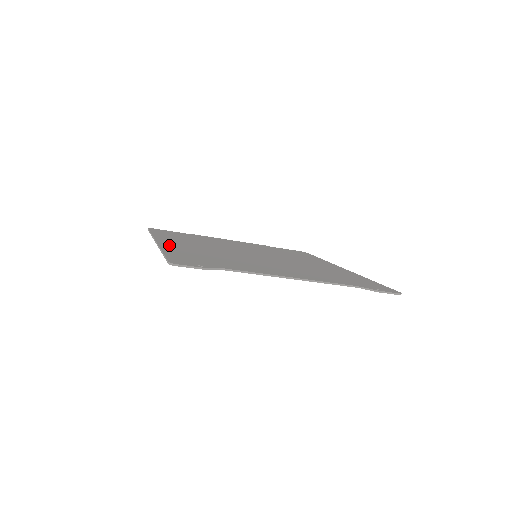
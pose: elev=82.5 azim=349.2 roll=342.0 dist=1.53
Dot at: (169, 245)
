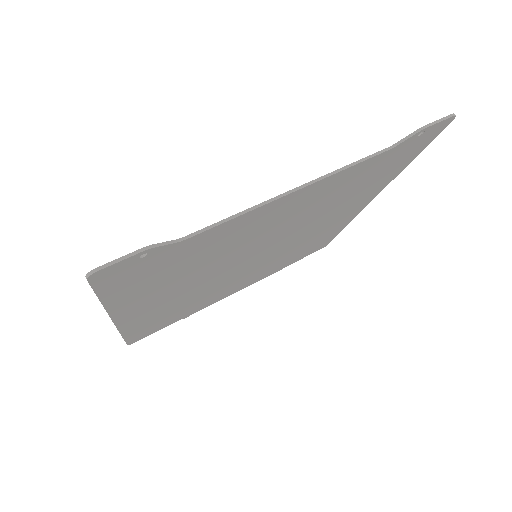
Dot at: occluded
